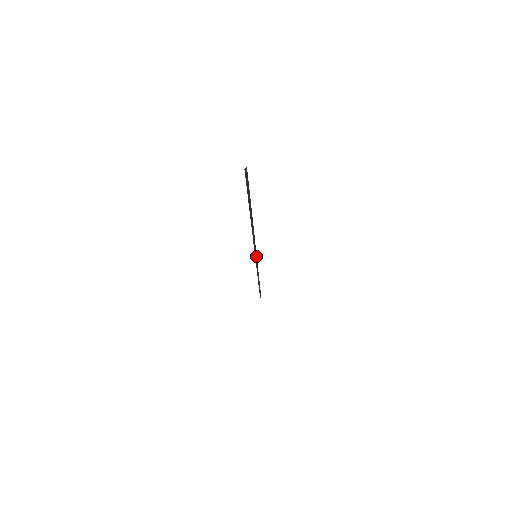
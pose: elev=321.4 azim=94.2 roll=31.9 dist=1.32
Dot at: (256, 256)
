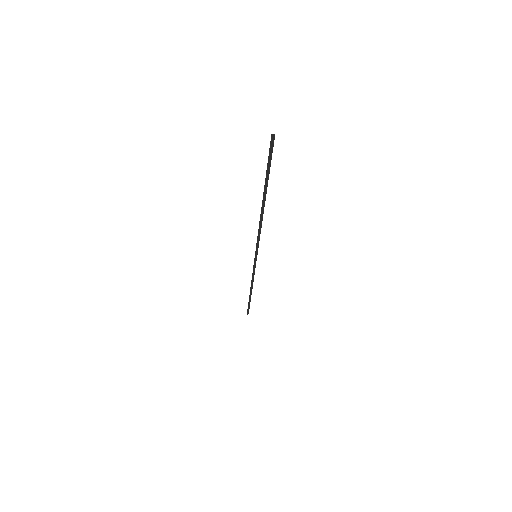
Dot at: (256, 256)
